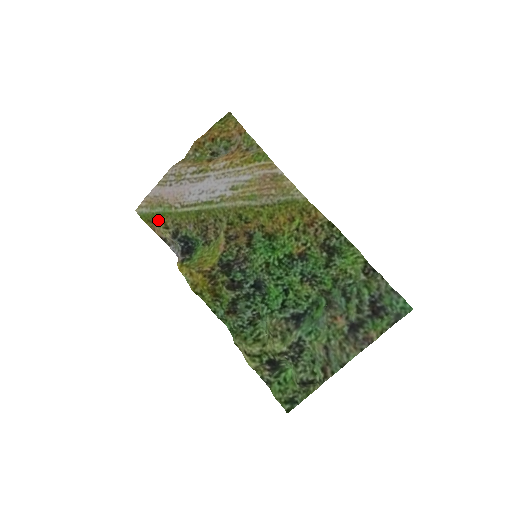
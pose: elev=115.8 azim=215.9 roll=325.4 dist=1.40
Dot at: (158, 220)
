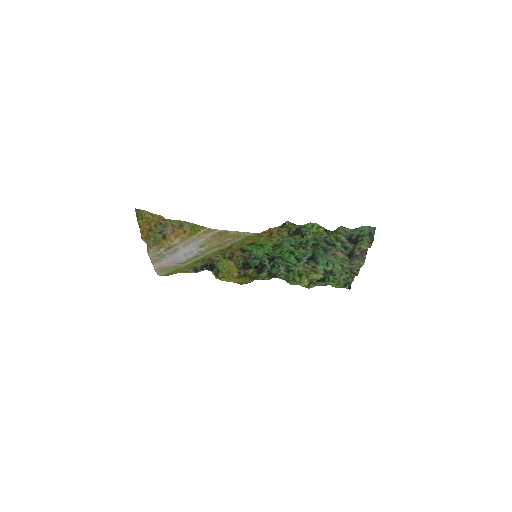
Dot at: (177, 272)
